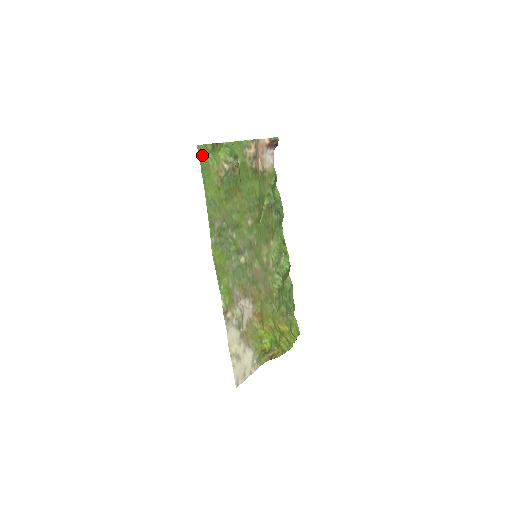
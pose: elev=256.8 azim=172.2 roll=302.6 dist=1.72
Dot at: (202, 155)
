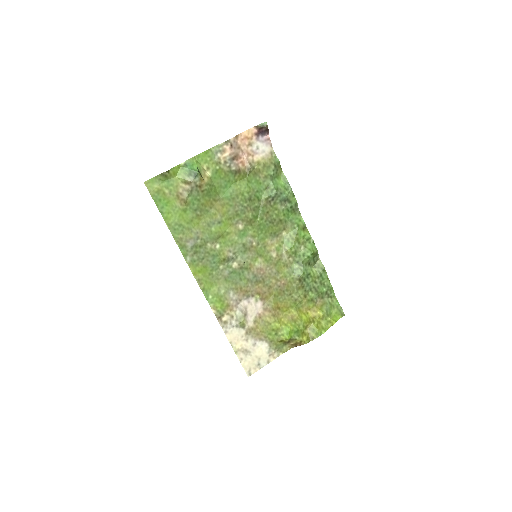
Dot at: (153, 189)
